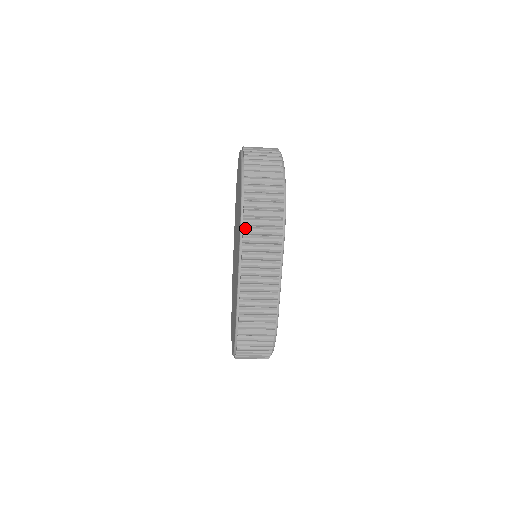
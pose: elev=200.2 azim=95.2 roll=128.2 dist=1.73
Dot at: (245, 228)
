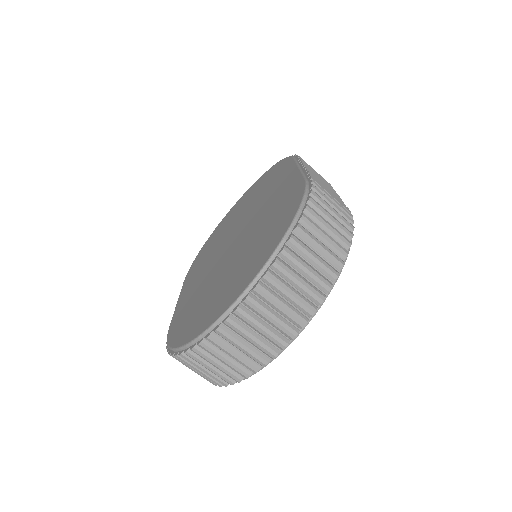
Dot at: occluded
